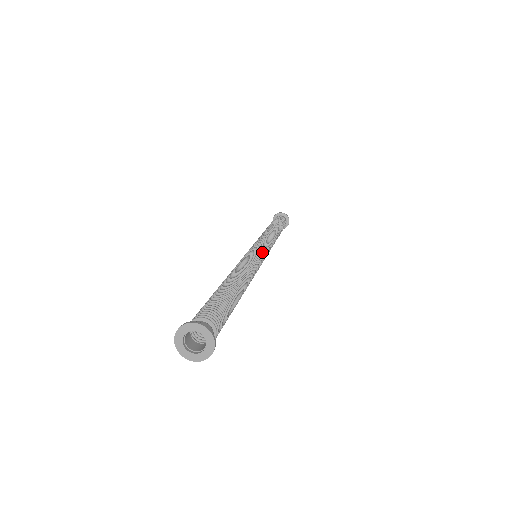
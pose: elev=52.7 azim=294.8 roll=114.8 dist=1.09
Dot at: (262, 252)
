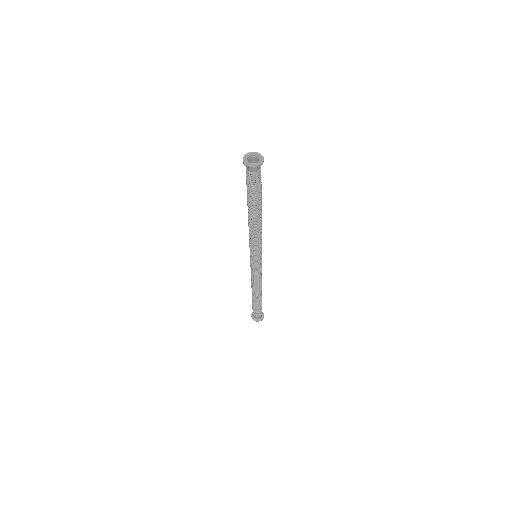
Dot at: occluded
